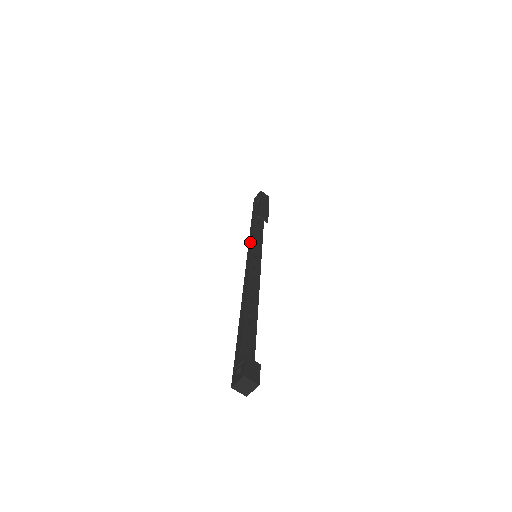
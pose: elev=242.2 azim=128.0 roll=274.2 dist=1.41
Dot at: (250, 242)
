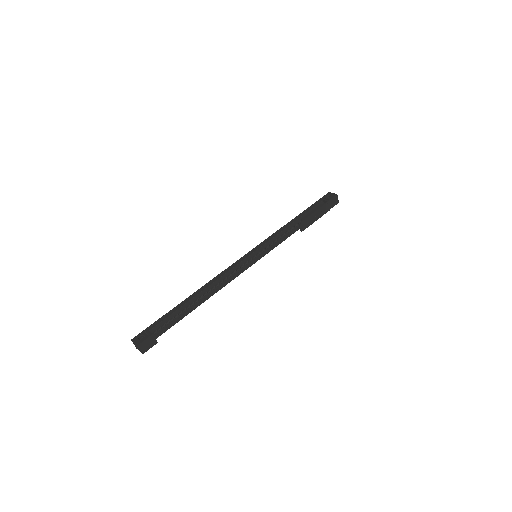
Dot at: (267, 240)
